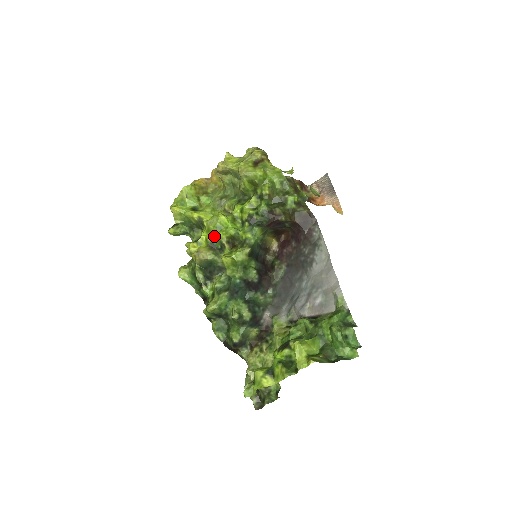
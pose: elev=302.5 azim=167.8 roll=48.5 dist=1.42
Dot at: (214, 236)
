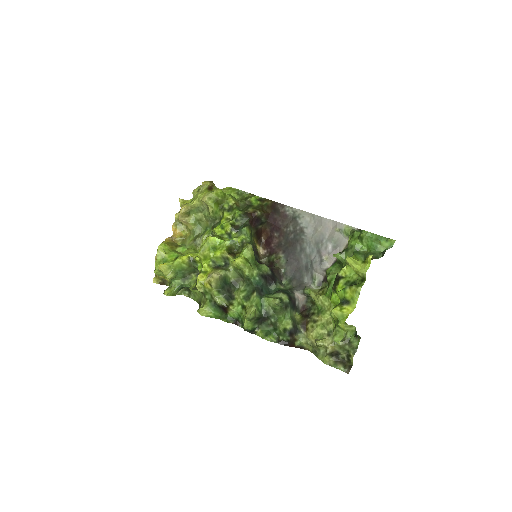
Dot at: (214, 257)
